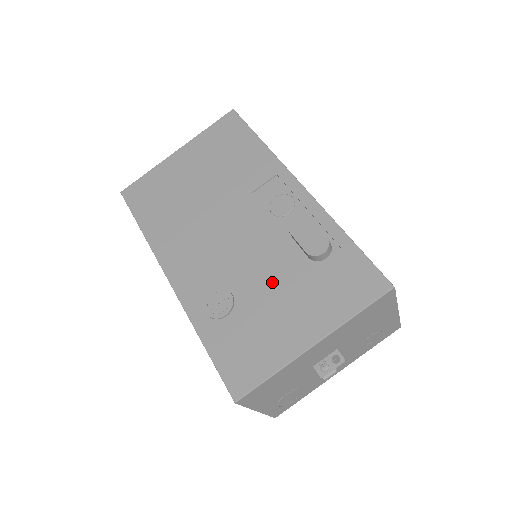
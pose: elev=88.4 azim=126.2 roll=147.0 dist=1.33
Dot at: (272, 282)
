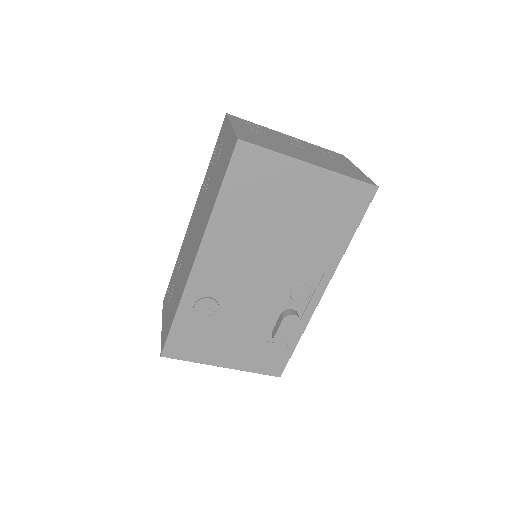
Dot at: (243, 326)
